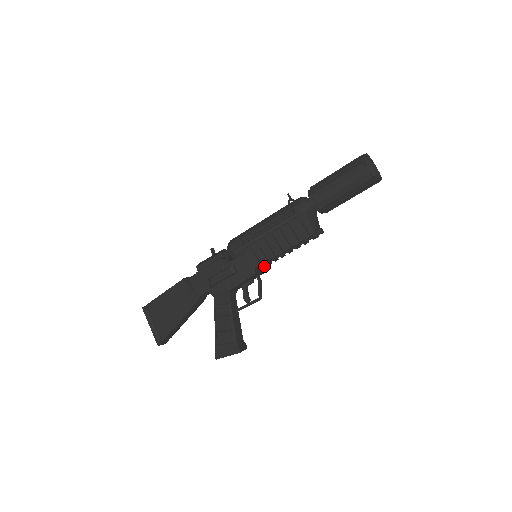
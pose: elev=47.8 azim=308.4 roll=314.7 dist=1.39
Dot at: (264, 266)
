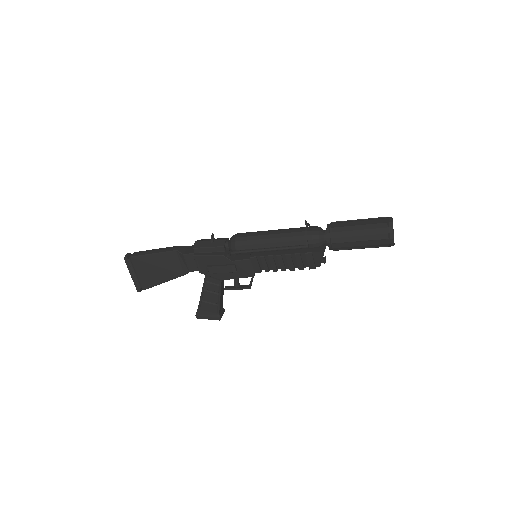
Dot at: occluded
